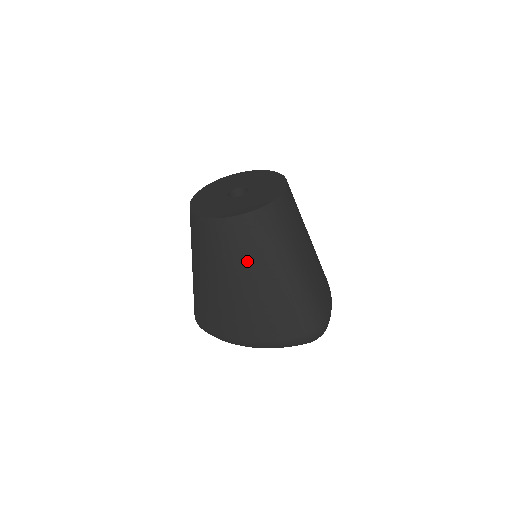
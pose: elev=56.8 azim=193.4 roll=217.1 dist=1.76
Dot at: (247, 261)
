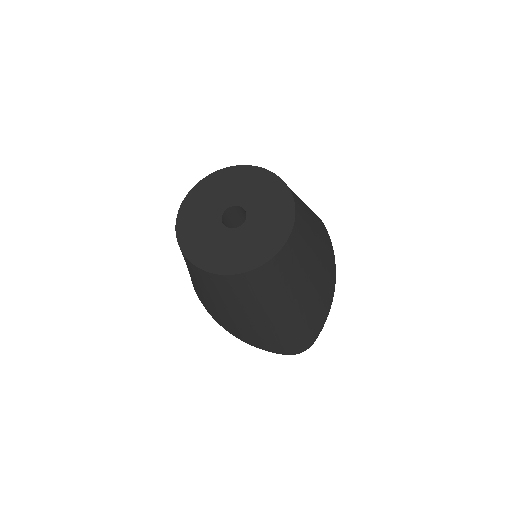
Dot at: (229, 302)
